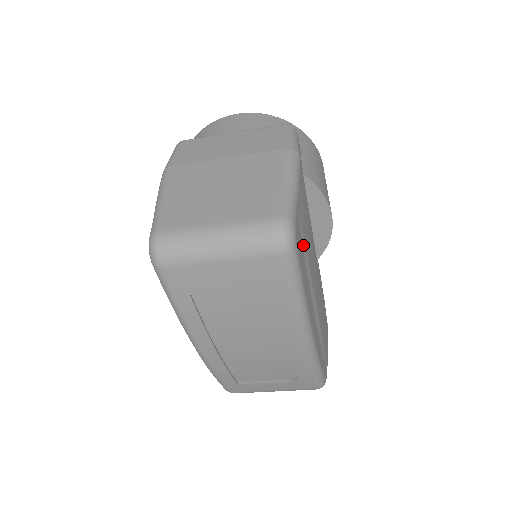
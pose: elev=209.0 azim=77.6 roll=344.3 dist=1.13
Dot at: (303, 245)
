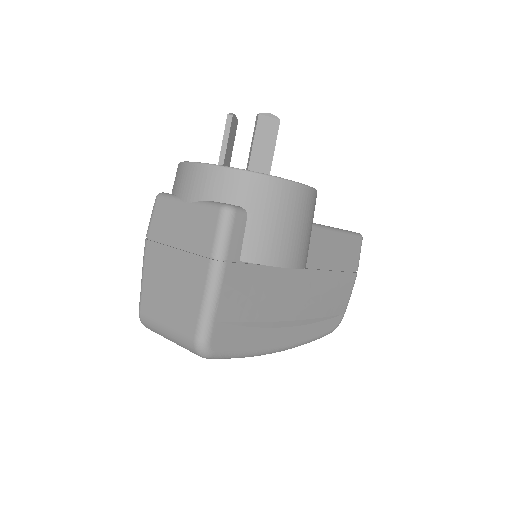
Dot at: (240, 324)
